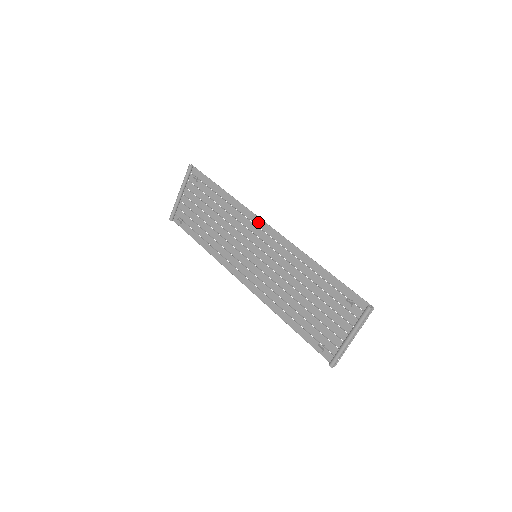
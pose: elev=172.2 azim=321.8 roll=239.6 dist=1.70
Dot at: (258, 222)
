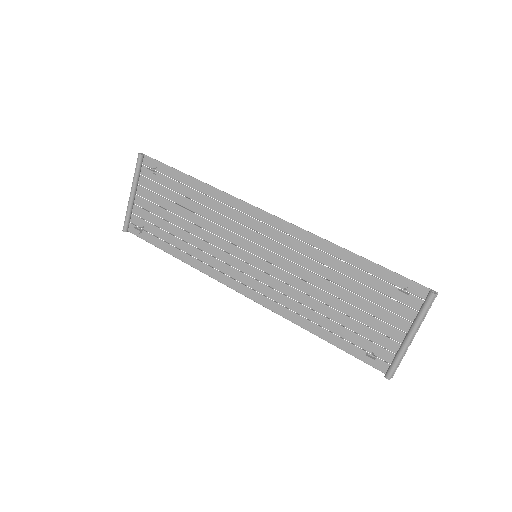
Dot at: (252, 211)
